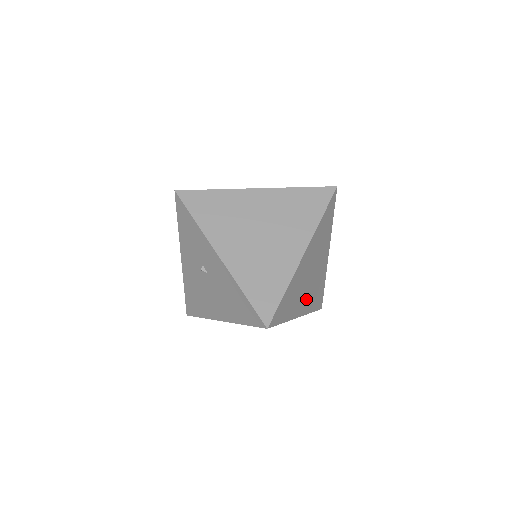
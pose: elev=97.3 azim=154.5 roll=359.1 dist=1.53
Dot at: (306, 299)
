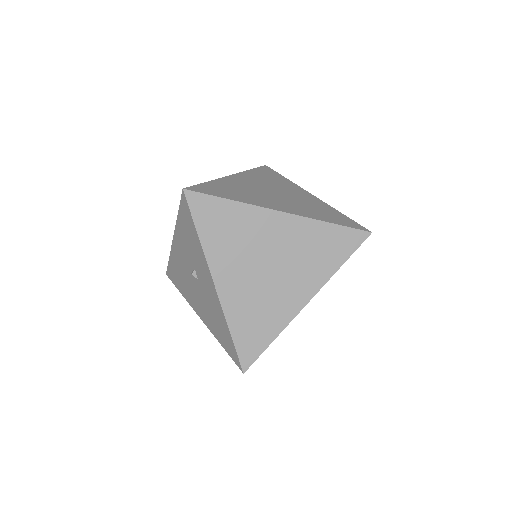
Dot at: occluded
